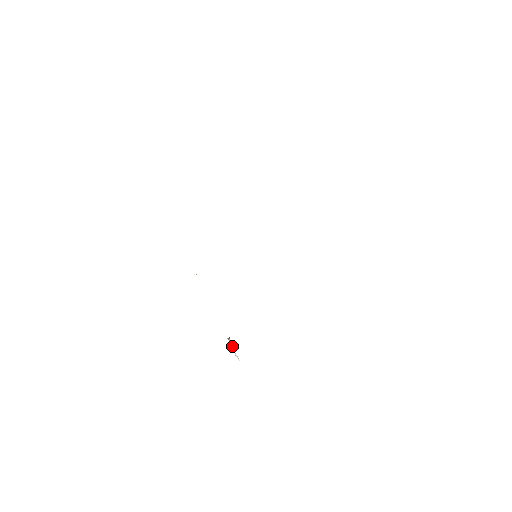
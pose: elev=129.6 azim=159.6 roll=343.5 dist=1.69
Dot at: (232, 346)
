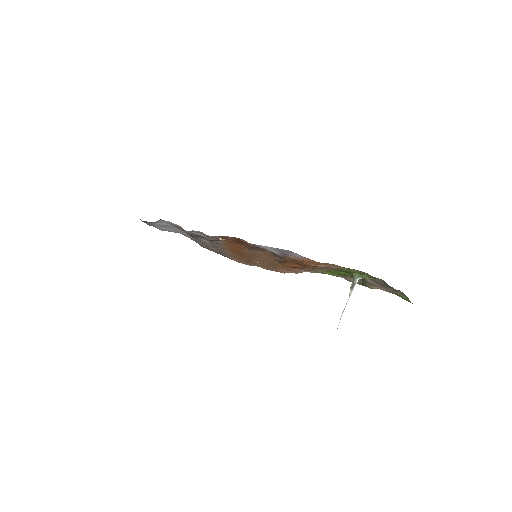
Dot at: occluded
